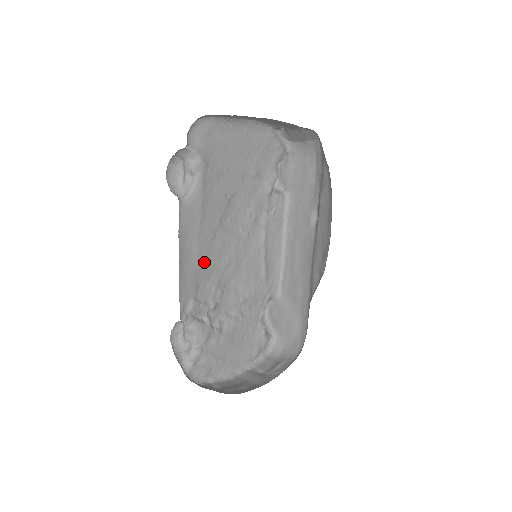
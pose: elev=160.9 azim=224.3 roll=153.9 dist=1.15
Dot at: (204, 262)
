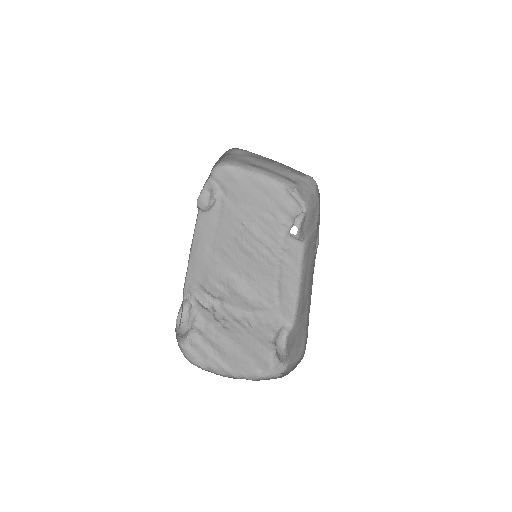
Dot at: (216, 263)
